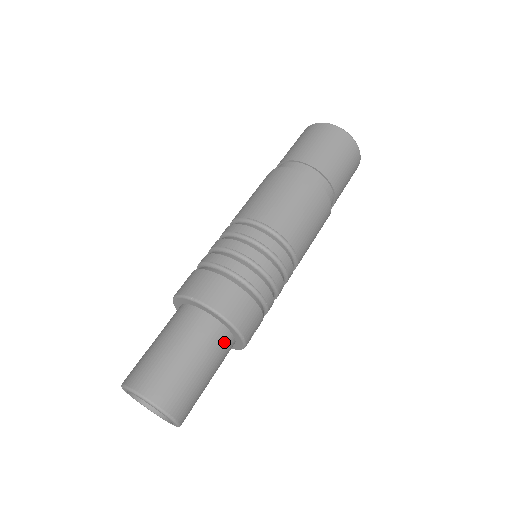
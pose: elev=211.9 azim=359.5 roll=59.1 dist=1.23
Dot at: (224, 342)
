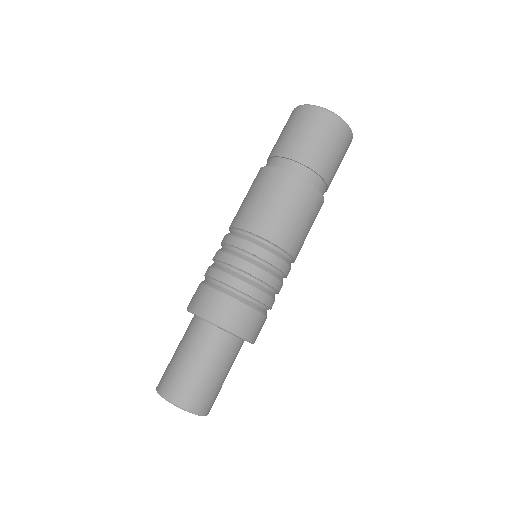
Dot at: occluded
